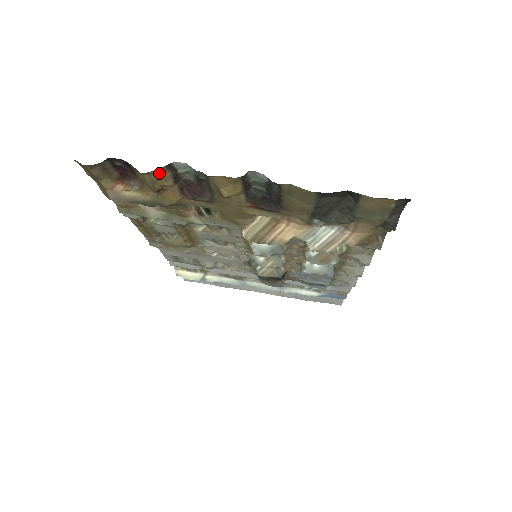
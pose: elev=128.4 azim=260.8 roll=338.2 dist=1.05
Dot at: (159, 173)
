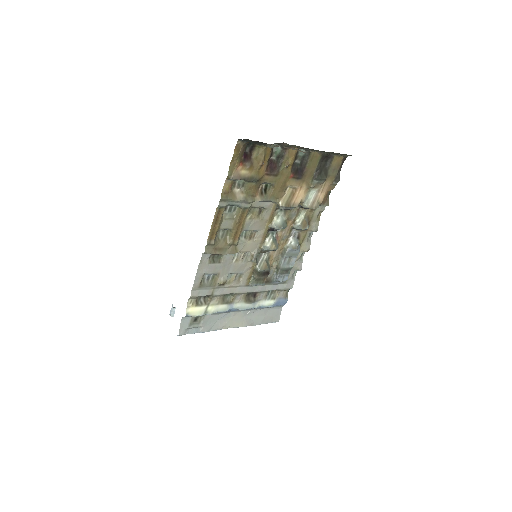
Dot at: (269, 149)
